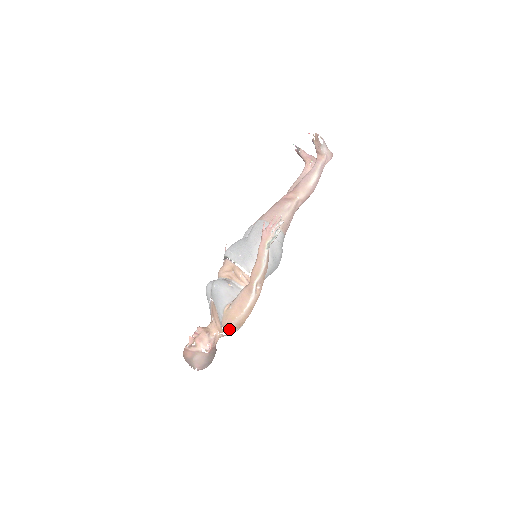
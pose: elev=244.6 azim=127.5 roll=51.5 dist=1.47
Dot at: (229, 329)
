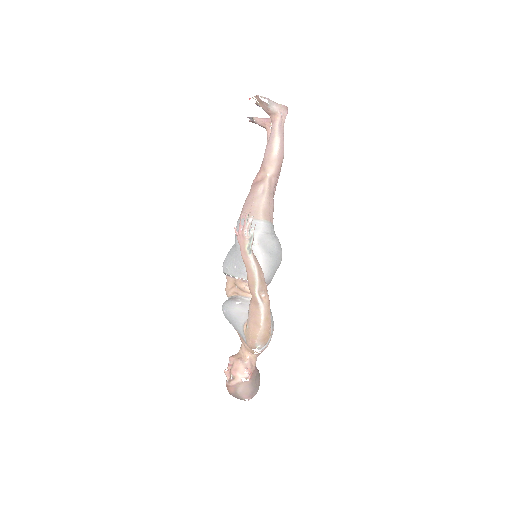
Dot at: (257, 348)
